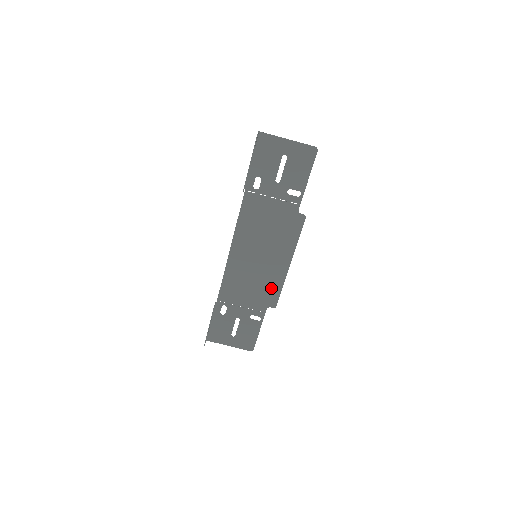
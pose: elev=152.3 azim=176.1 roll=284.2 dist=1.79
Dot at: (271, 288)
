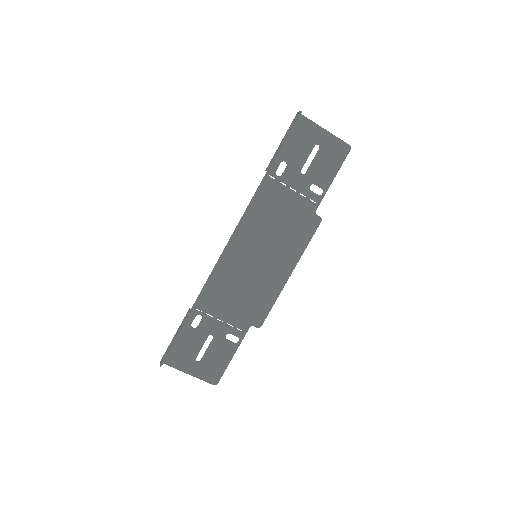
Dot at: (262, 301)
